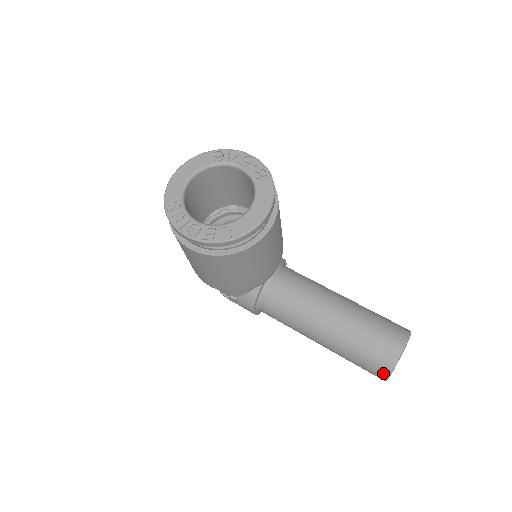
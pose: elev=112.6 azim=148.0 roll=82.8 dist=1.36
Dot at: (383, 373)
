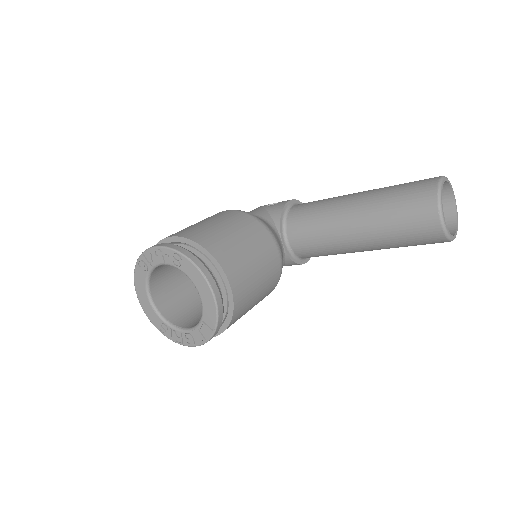
Dot at: occluded
